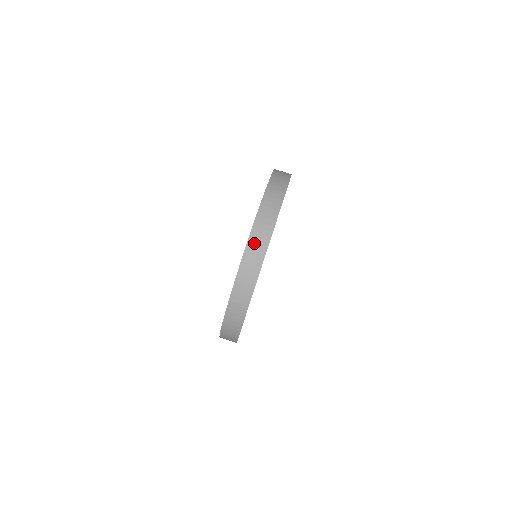
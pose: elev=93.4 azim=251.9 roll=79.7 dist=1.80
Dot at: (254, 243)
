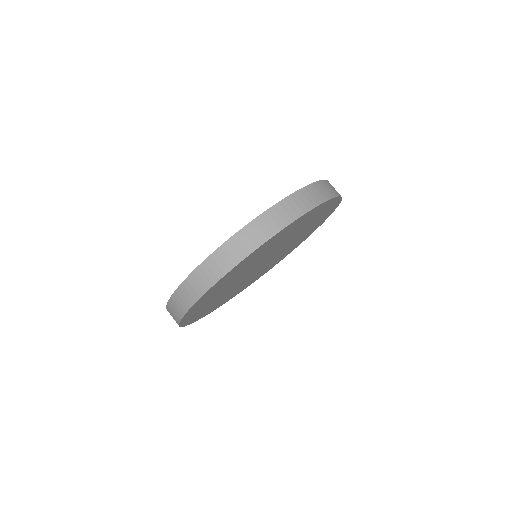
Dot at: (256, 227)
